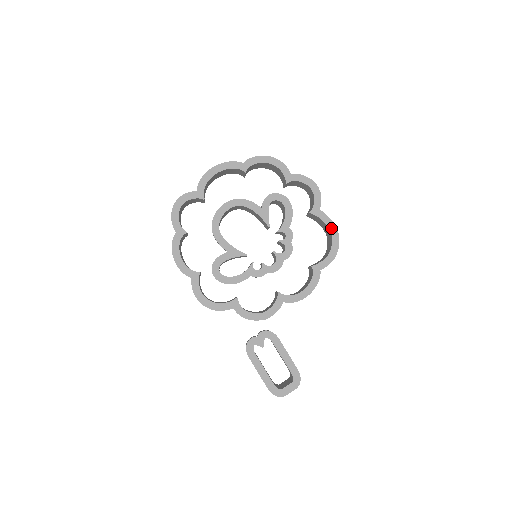
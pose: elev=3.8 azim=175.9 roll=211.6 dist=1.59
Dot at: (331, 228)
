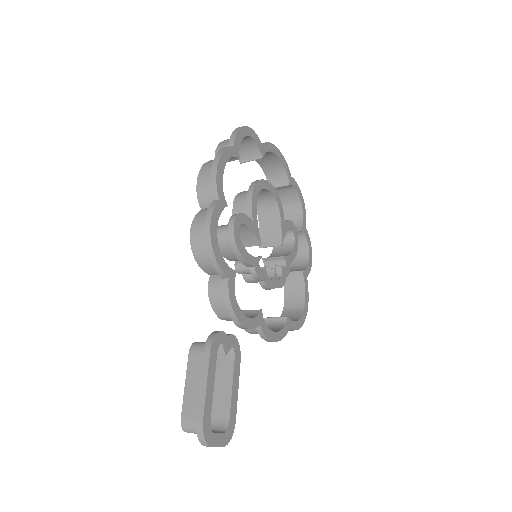
Dot at: (306, 301)
